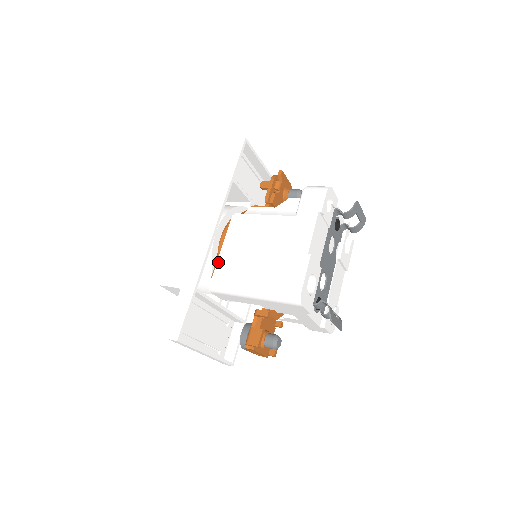
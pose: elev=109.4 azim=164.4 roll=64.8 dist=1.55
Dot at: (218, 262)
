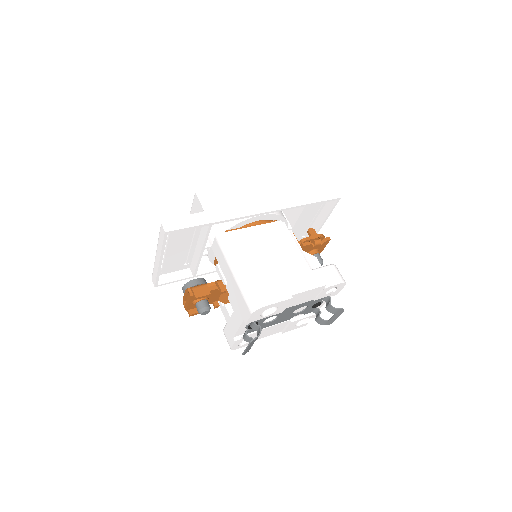
Dot at: (241, 230)
